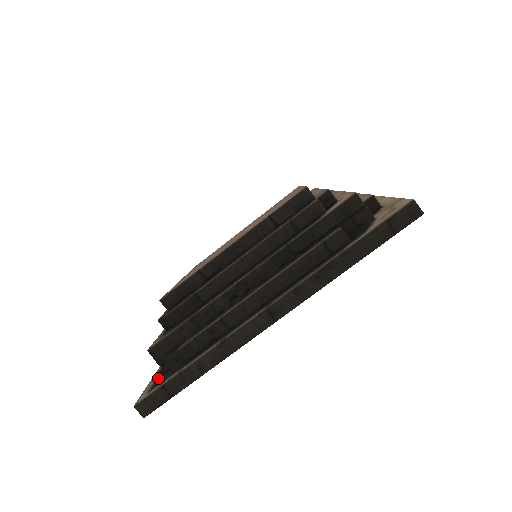
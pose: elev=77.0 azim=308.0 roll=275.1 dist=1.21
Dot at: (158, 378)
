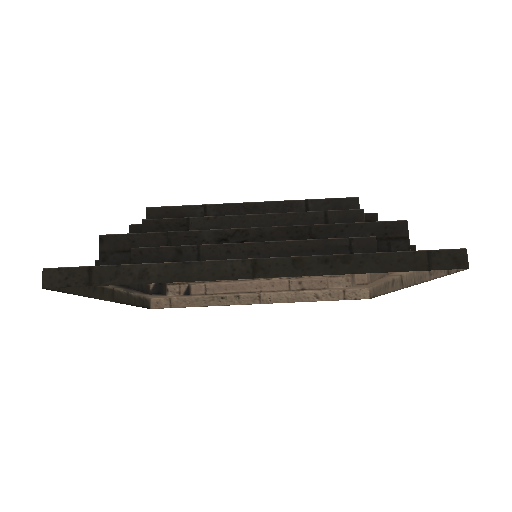
Dot at: occluded
